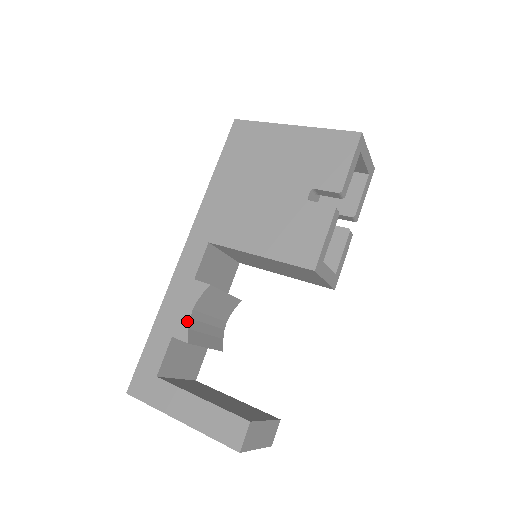
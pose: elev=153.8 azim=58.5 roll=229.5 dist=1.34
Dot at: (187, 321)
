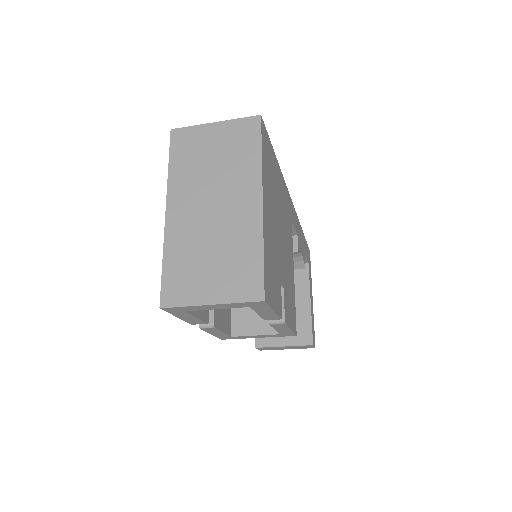
Dot at: occluded
